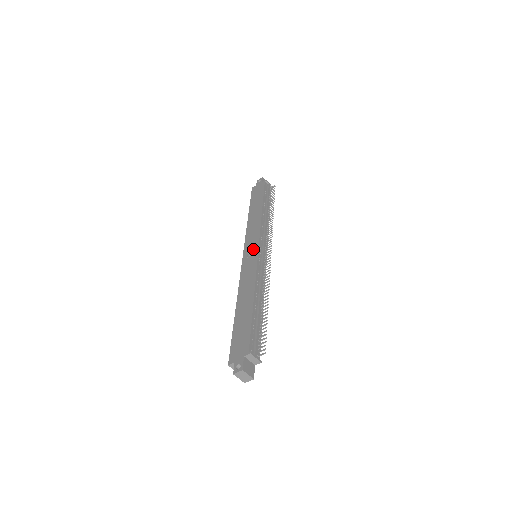
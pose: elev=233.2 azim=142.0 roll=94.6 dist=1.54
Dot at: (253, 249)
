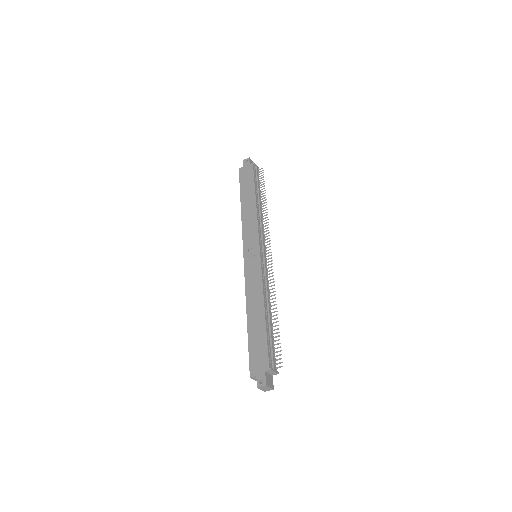
Dot at: (254, 251)
